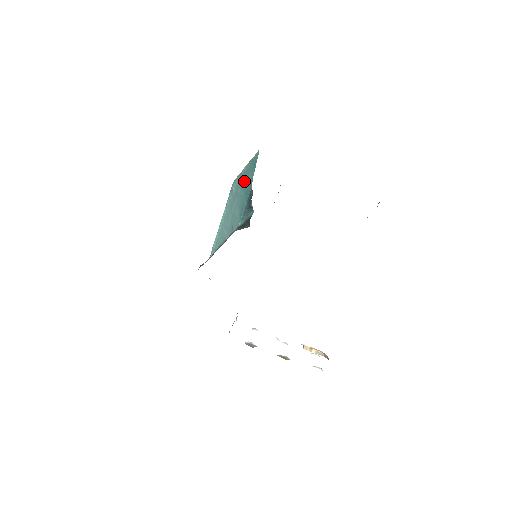
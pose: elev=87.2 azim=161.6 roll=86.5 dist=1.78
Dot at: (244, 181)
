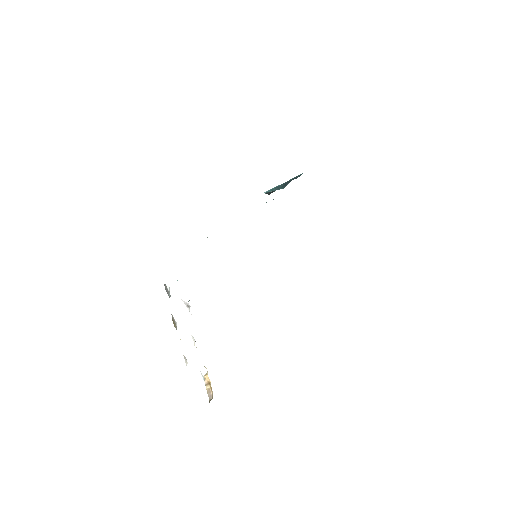
Dot at: occluded
